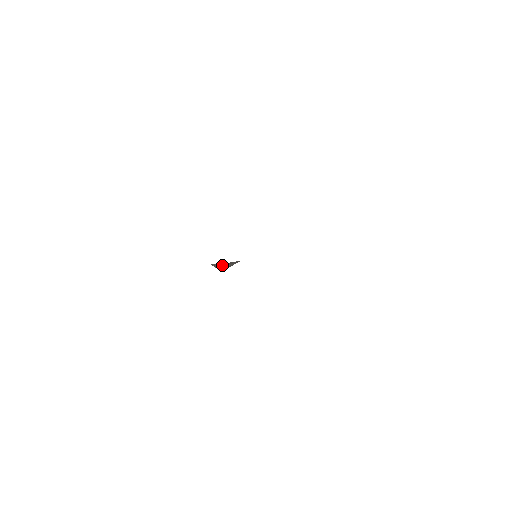
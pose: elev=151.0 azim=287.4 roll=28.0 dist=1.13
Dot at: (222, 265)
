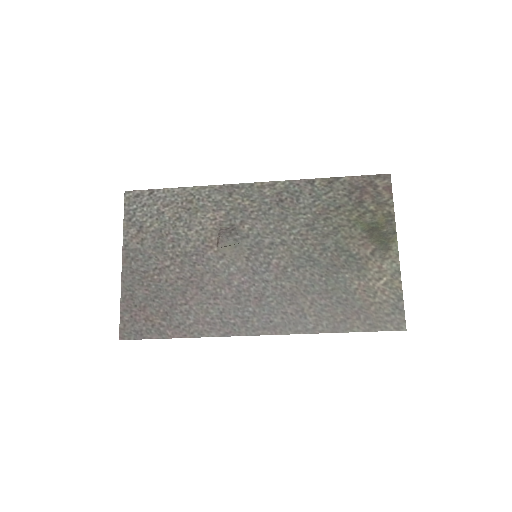
Dot at: (222, 230)
